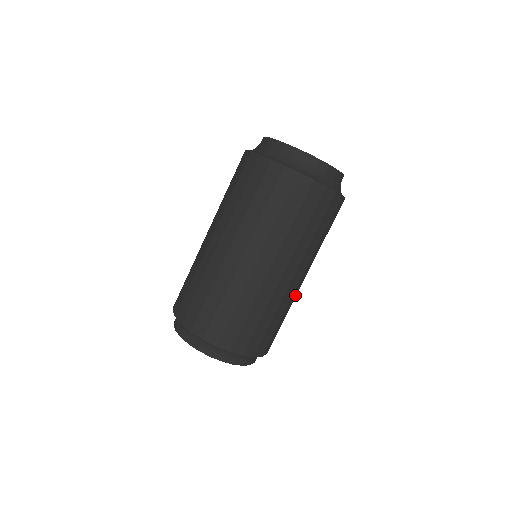
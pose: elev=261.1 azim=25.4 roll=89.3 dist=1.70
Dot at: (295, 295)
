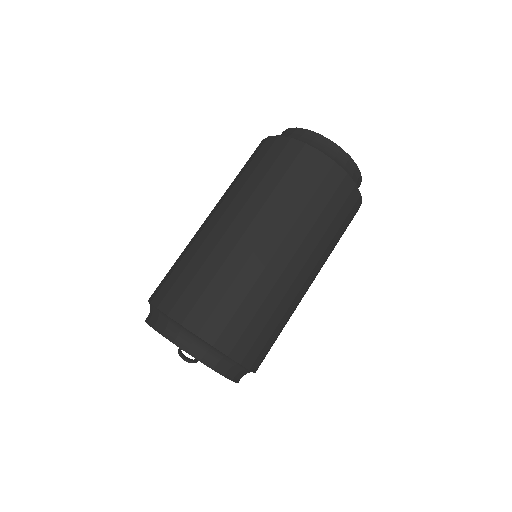
Dot at: (297, 301)
